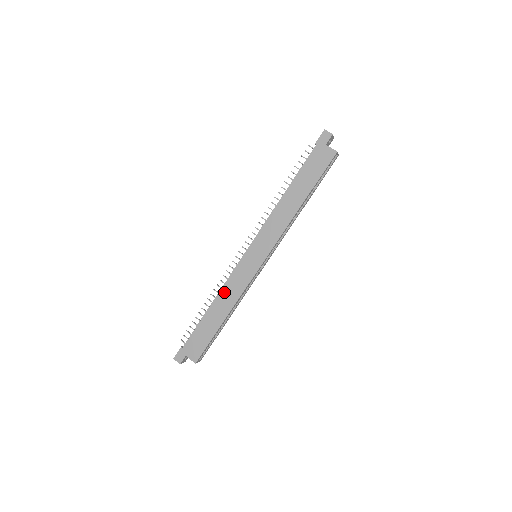
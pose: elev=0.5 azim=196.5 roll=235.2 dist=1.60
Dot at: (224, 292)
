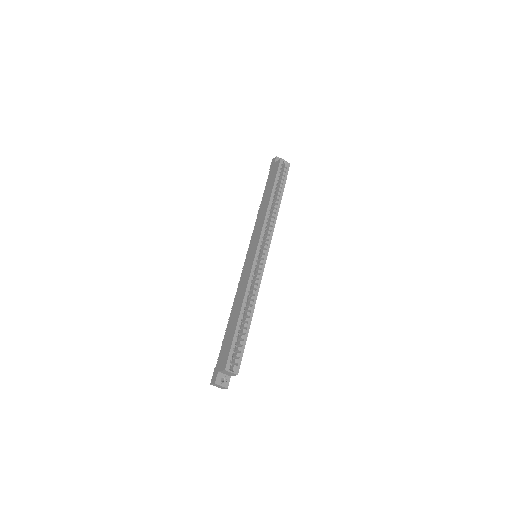
Dot at: (237, 295)
